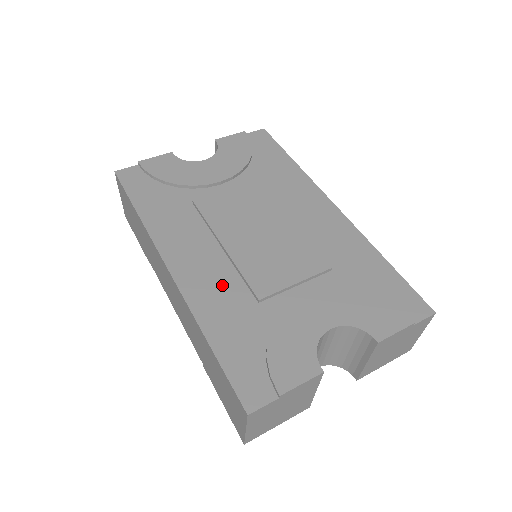
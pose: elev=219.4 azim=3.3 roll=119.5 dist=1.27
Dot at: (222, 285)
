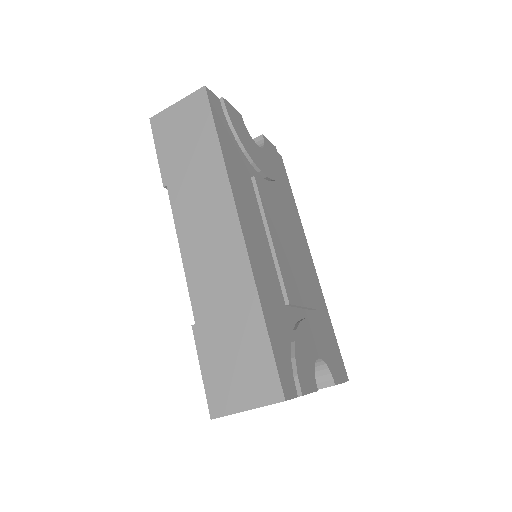
Dot at: (269, 272)
